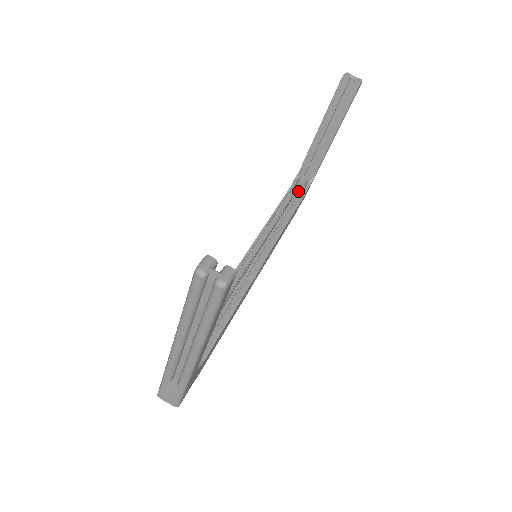
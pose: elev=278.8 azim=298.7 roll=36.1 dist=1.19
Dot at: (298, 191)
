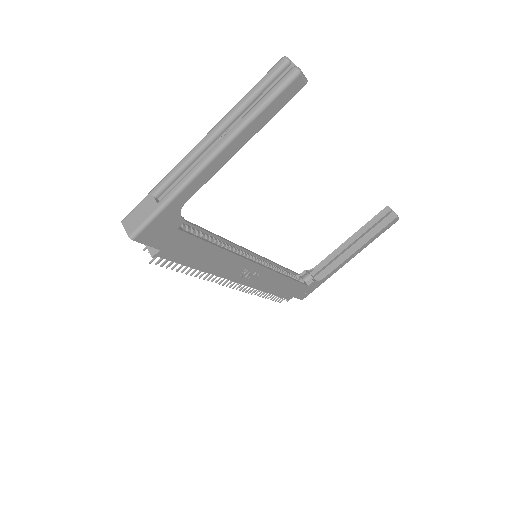
Dot at: (303, 280)
